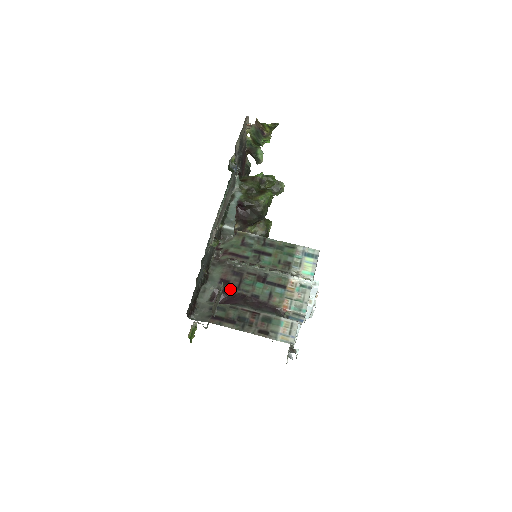
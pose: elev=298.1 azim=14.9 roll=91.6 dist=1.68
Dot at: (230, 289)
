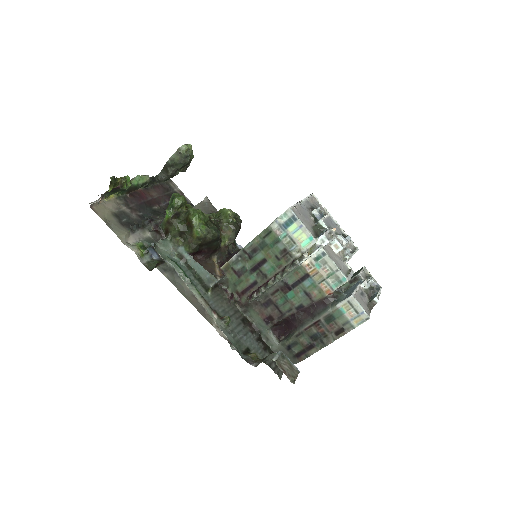
Dot at: (279, 321)
